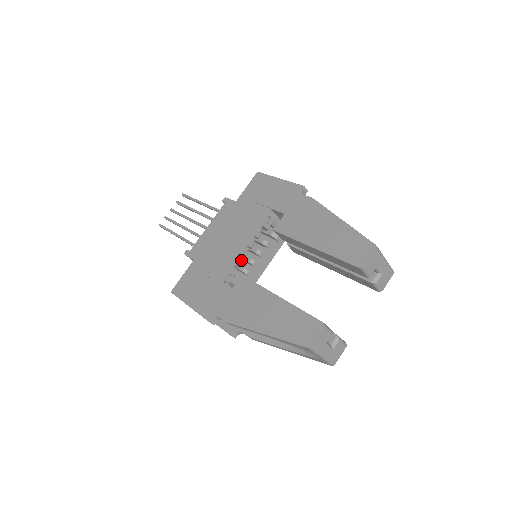
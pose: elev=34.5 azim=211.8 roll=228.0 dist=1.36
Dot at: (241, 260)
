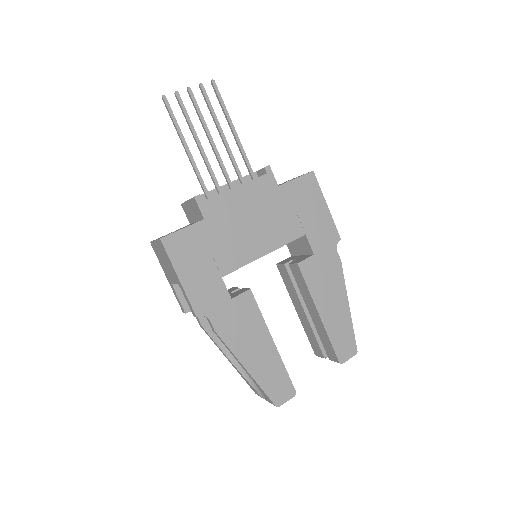
Dot at: occluded
